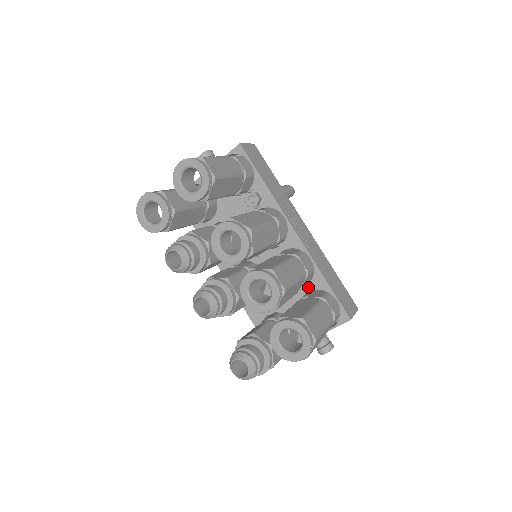
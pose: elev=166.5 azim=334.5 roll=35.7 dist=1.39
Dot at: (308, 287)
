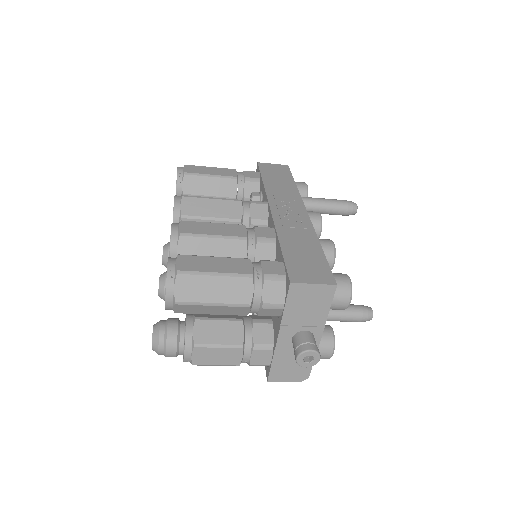
Dot at: occluded
